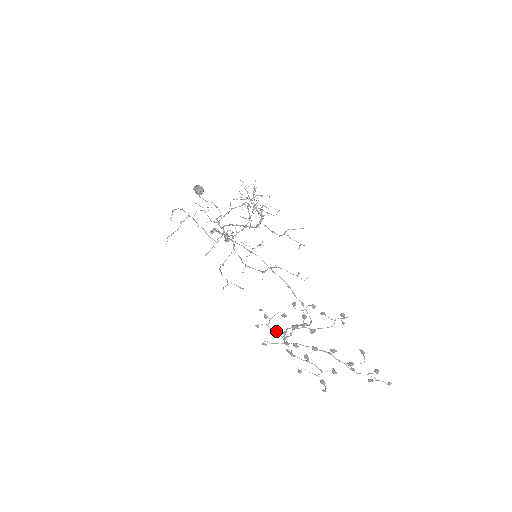
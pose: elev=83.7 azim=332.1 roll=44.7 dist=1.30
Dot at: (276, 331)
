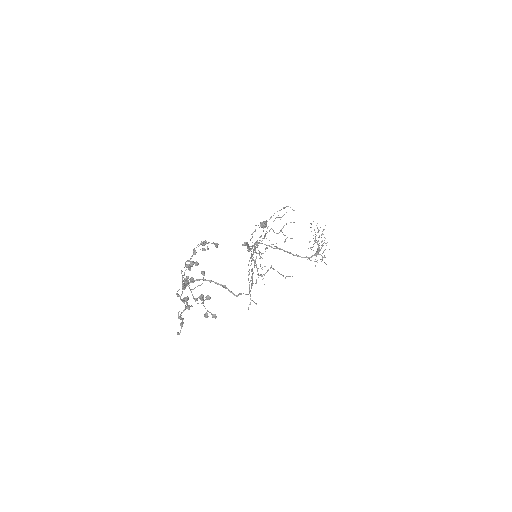
Dot at: (185, 278)
